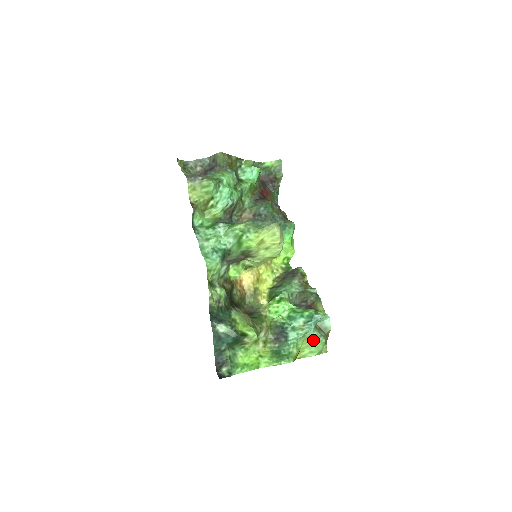
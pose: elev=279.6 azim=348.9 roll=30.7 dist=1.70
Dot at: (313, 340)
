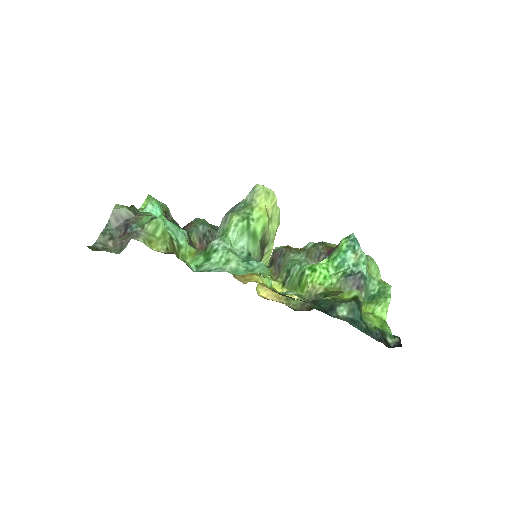
Dot at: (368, 264)
